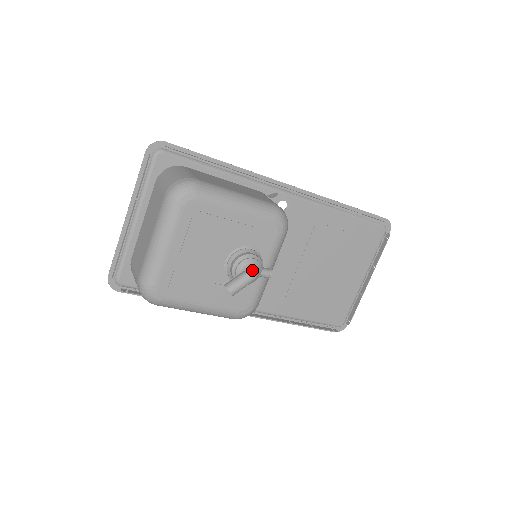
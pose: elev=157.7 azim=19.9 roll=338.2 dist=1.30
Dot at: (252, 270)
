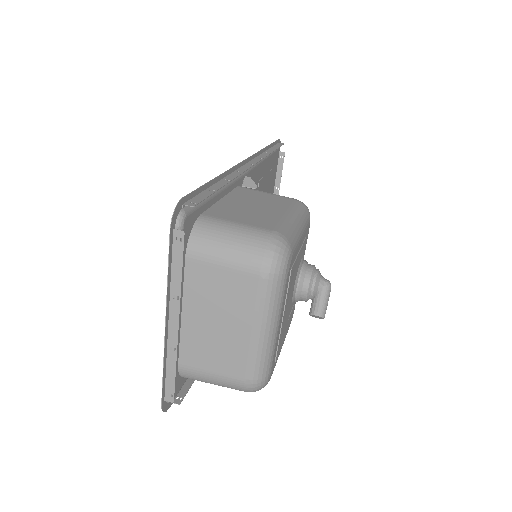
Dot at: (328, 283)
